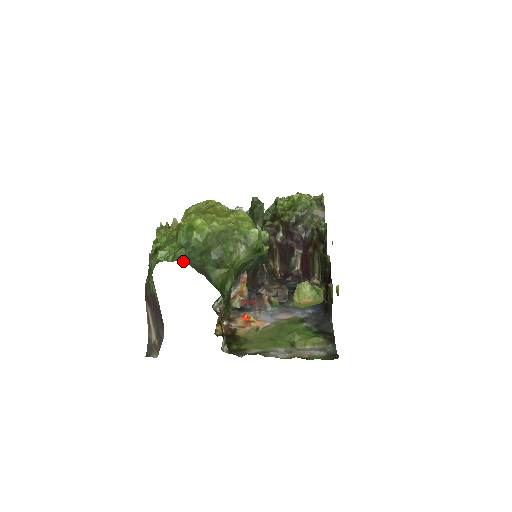
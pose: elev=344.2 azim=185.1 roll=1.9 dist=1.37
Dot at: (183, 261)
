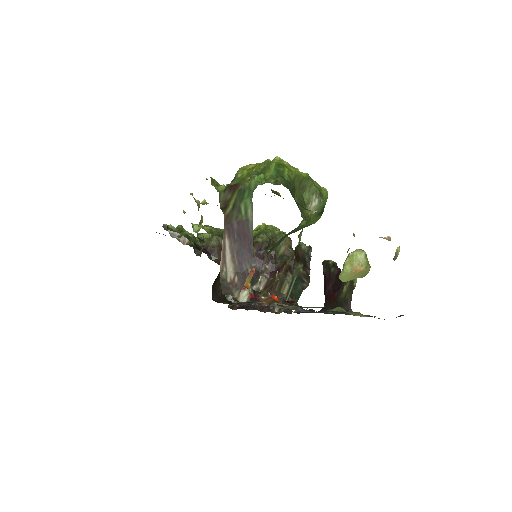
Dot at: occluded
